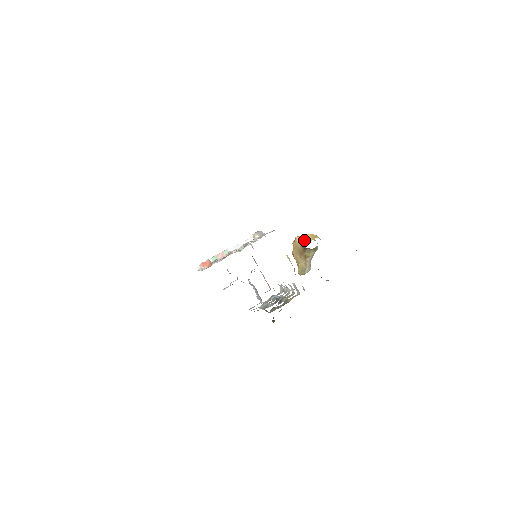
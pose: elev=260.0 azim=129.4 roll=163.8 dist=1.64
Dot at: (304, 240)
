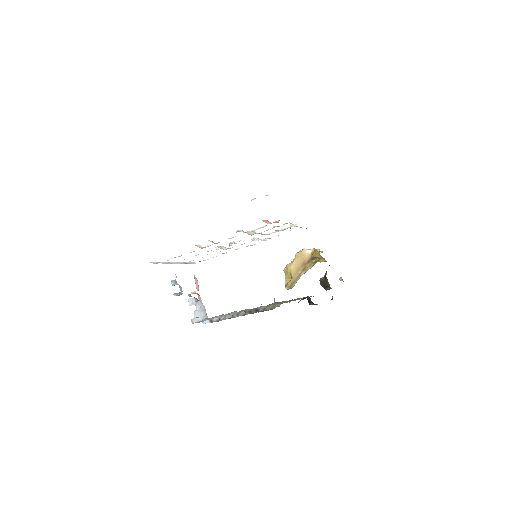
Dot at: occluded
